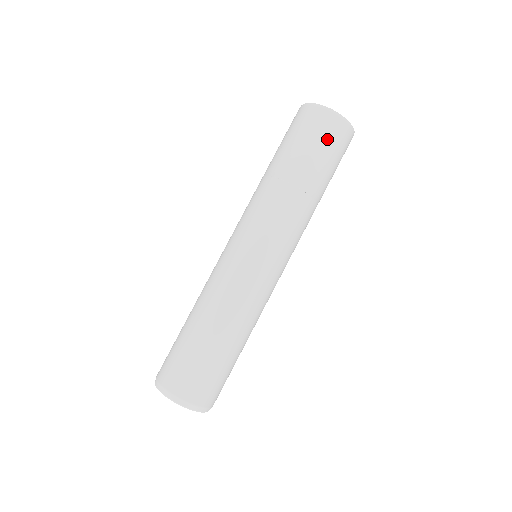
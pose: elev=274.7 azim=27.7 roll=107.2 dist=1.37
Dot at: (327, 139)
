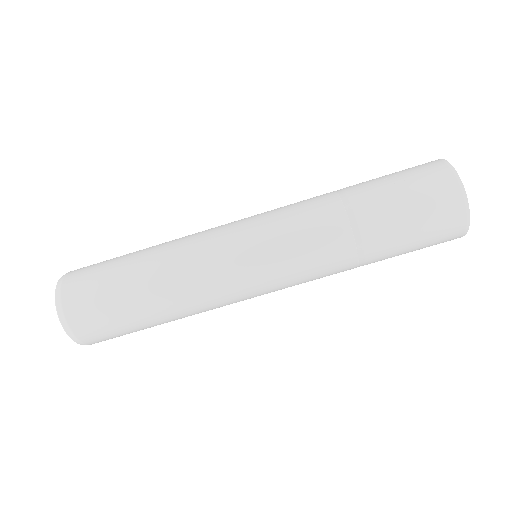
Dot at: (431, 239)
